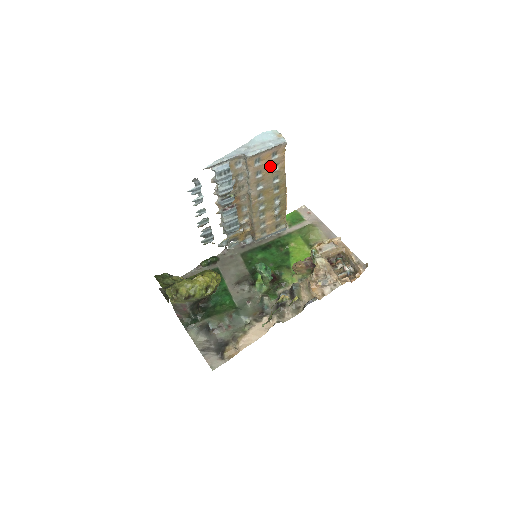
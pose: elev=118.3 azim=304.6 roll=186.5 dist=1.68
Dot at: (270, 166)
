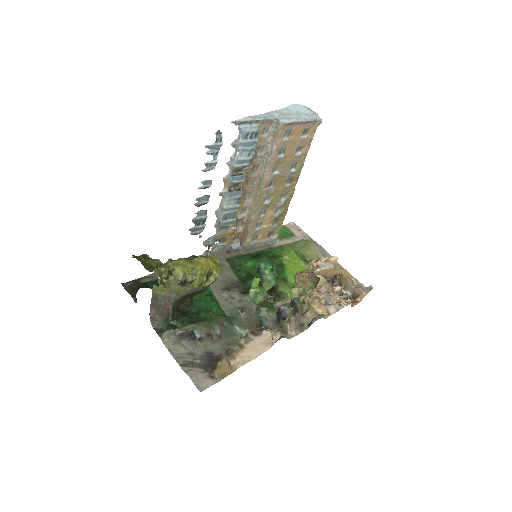
Dot at: (295, 147)
